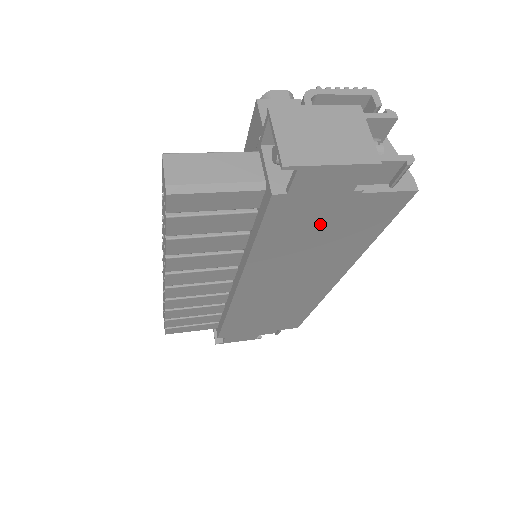
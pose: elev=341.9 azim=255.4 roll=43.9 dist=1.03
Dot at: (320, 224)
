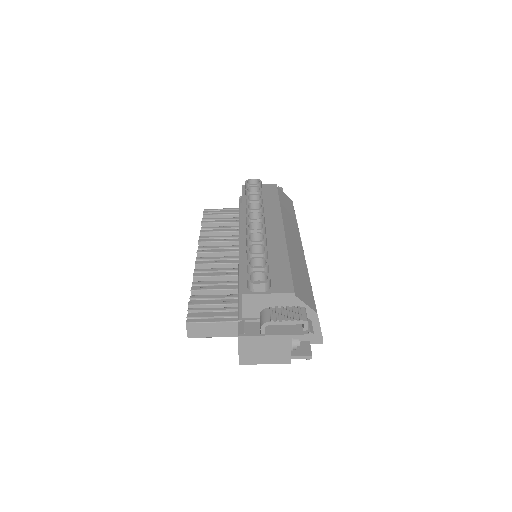
Dot at: occluded
